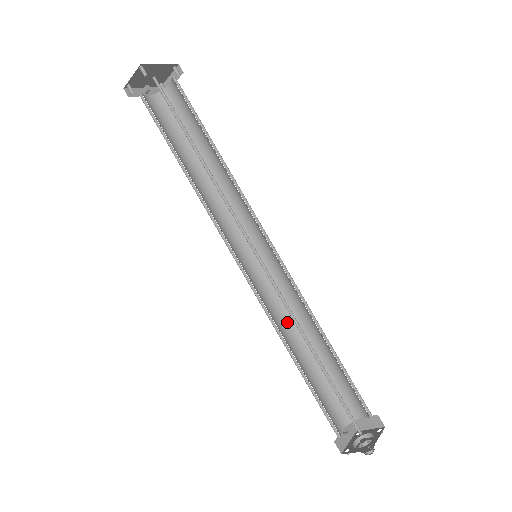
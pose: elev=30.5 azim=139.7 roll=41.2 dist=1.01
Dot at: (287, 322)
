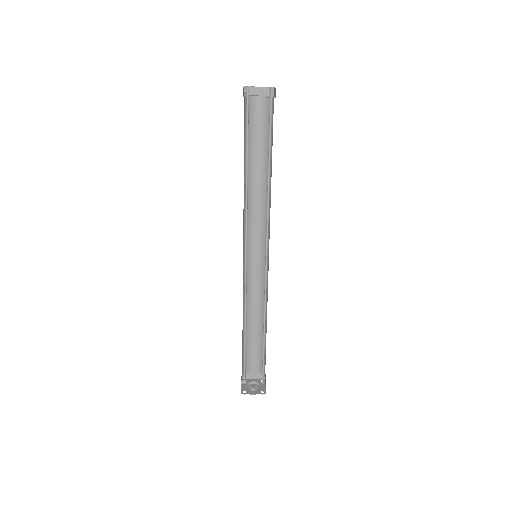
Dot at: occluded
